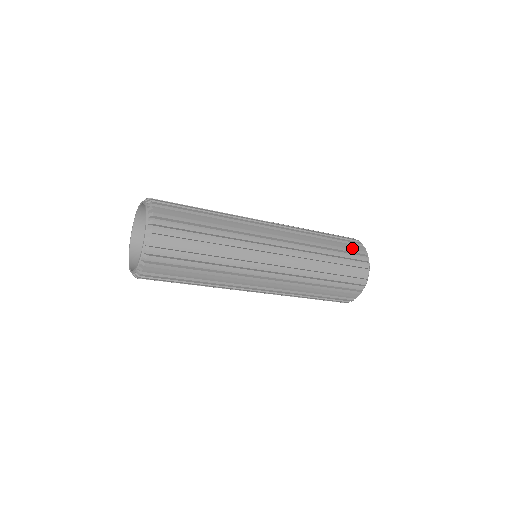
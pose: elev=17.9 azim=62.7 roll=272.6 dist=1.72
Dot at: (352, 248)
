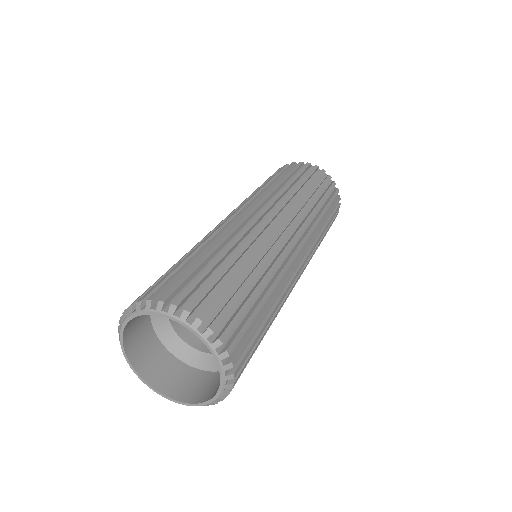
Dot at: occluded
